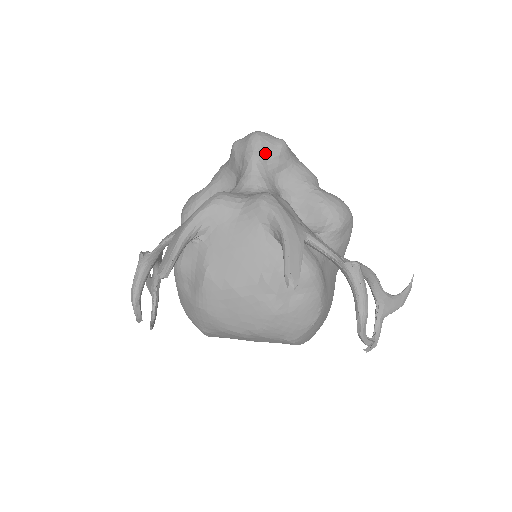
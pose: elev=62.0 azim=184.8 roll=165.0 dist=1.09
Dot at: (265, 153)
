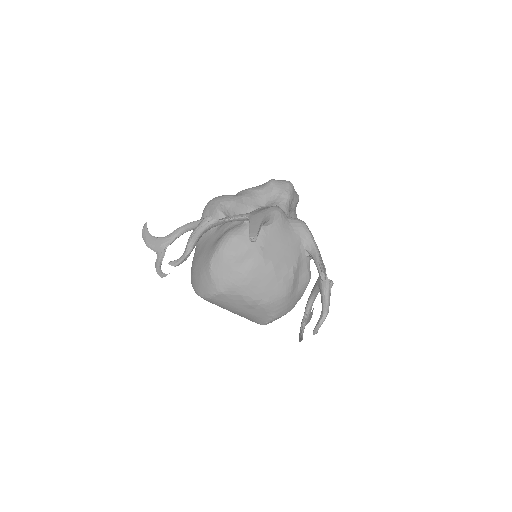
Dot at: (293, 197)
